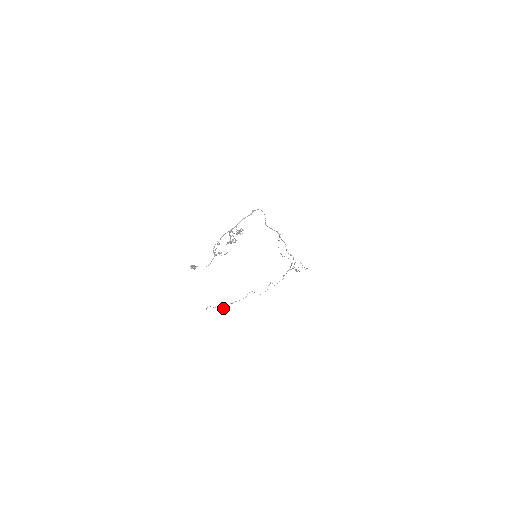
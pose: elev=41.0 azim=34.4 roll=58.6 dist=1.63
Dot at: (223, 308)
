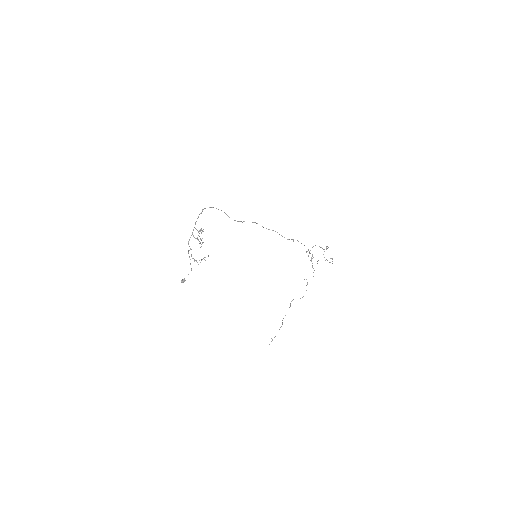
Dot at: (279, 329)
